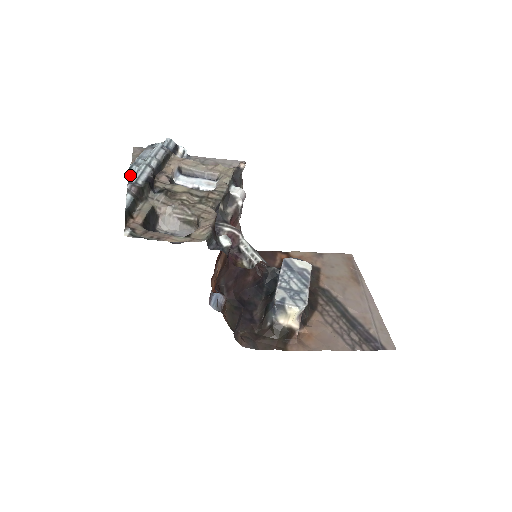
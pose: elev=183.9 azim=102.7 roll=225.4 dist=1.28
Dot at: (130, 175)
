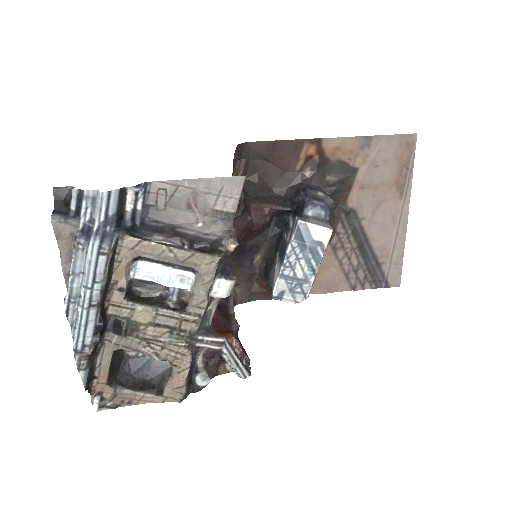
Dot at: (71, 323)
